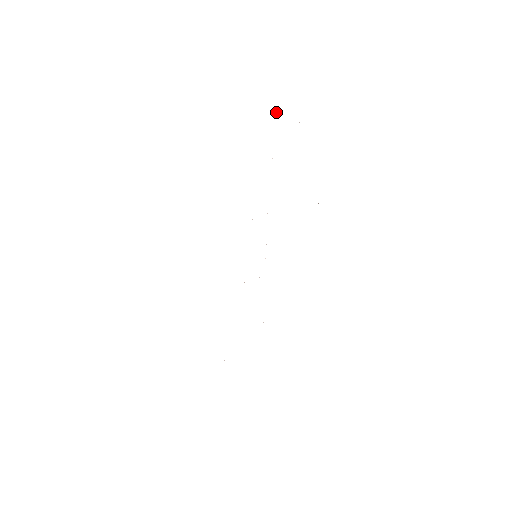
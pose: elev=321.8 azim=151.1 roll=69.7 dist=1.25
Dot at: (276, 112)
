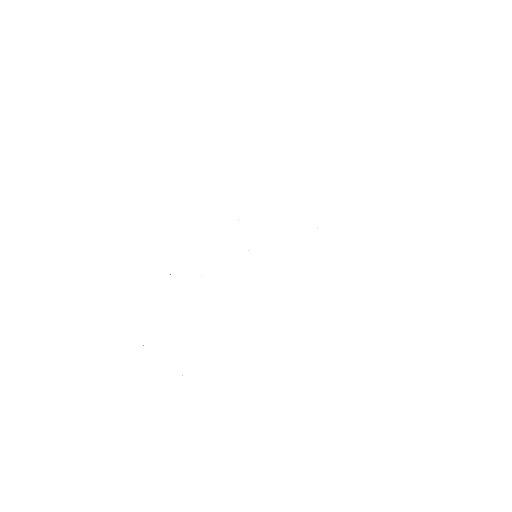
Dot at: occluded
